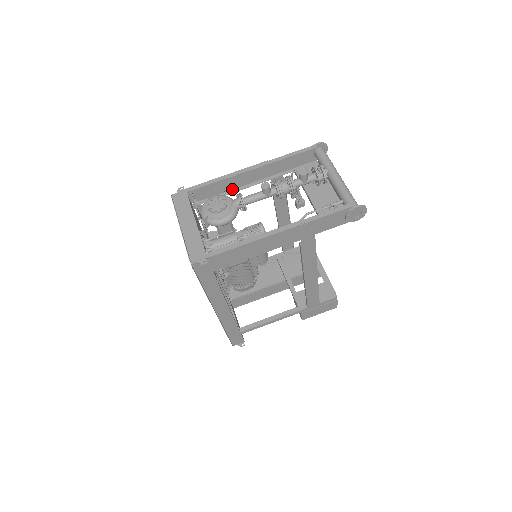
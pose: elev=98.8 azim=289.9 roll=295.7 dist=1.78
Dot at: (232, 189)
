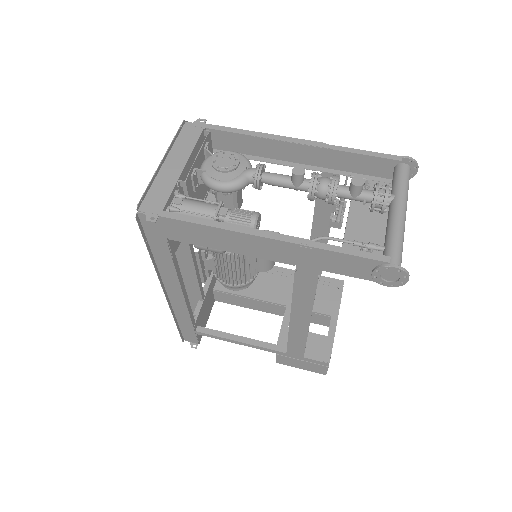
Dot at: (266, 157)
